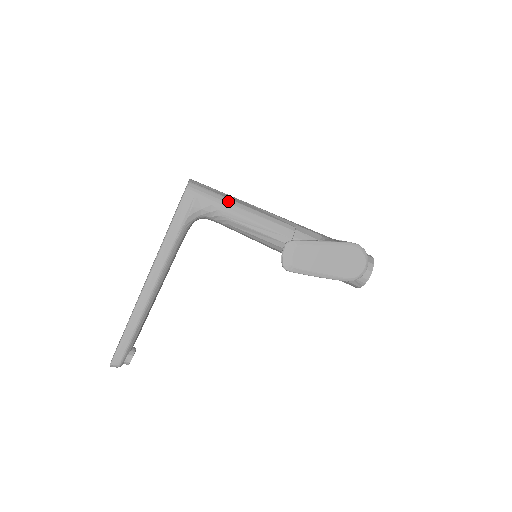
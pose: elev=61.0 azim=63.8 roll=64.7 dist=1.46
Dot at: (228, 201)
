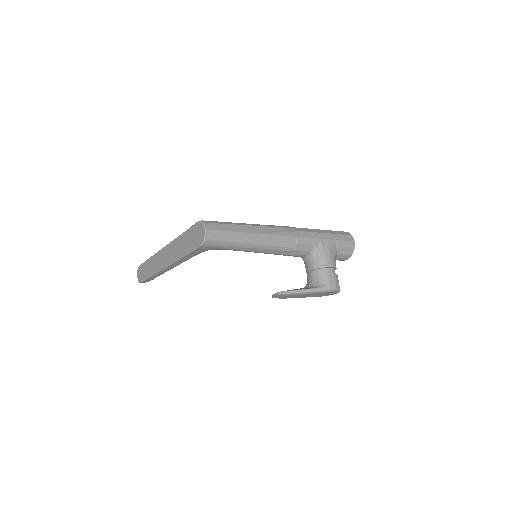
Dot at: (239, 245)
